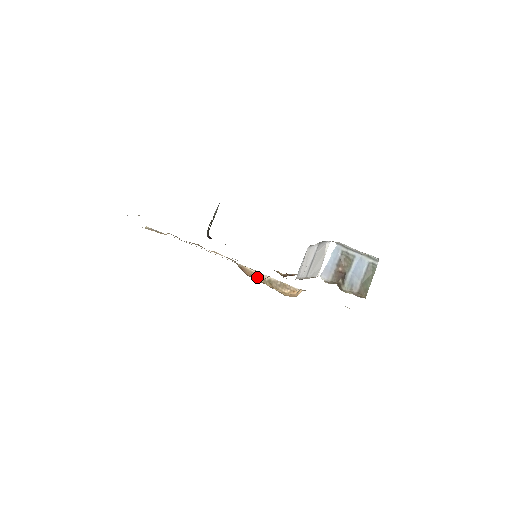
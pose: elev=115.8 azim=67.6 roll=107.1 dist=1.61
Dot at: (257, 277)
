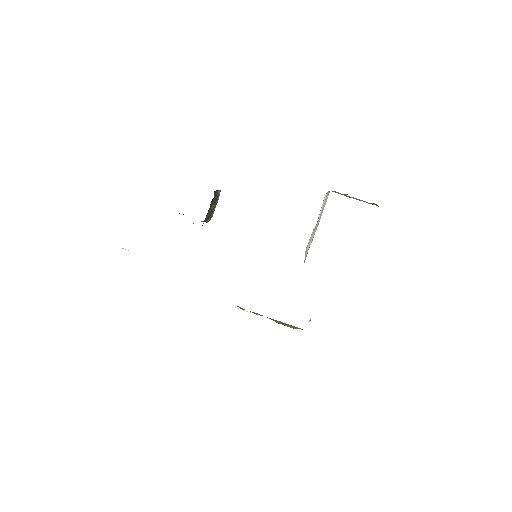
Dot at: occluded
